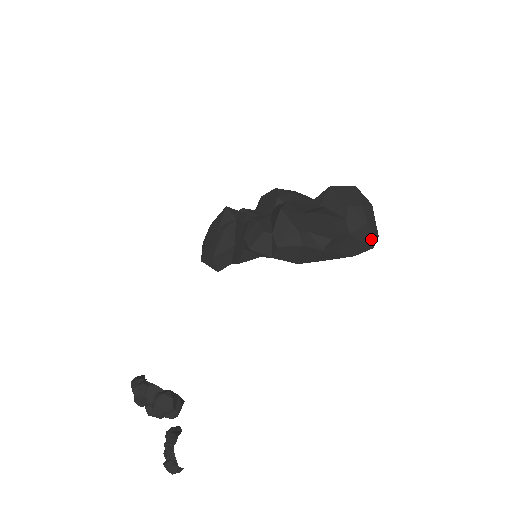
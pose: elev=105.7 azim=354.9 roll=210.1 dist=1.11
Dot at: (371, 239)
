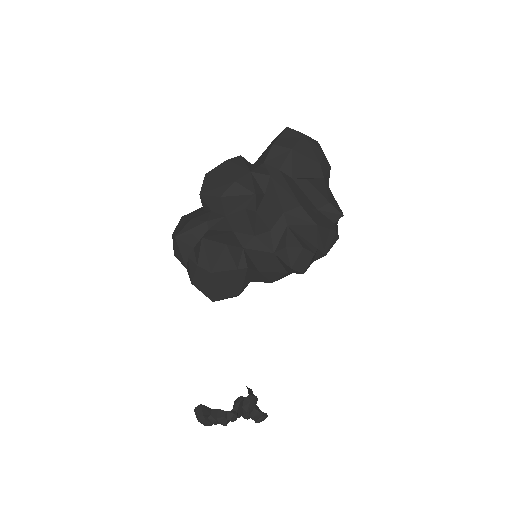
Dot at: occluded
